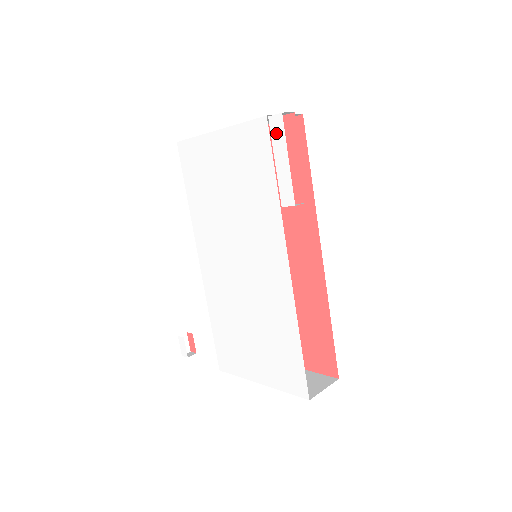
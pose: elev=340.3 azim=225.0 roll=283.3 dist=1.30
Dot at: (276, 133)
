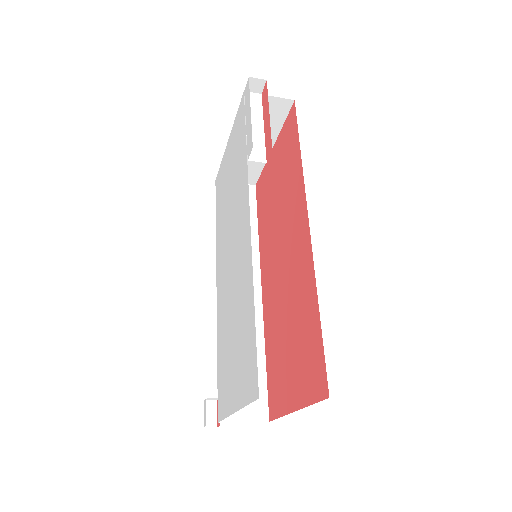
Dot at: (246, 98)
